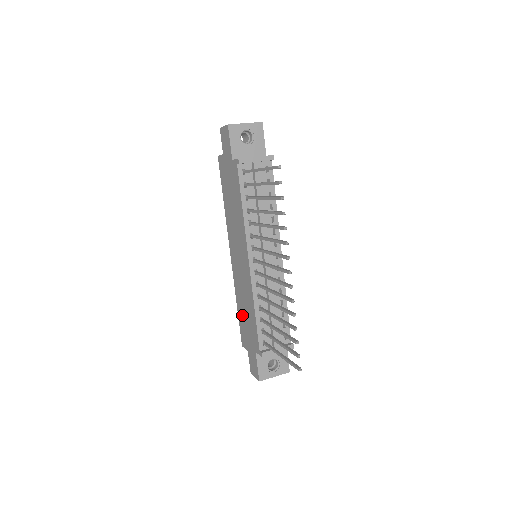
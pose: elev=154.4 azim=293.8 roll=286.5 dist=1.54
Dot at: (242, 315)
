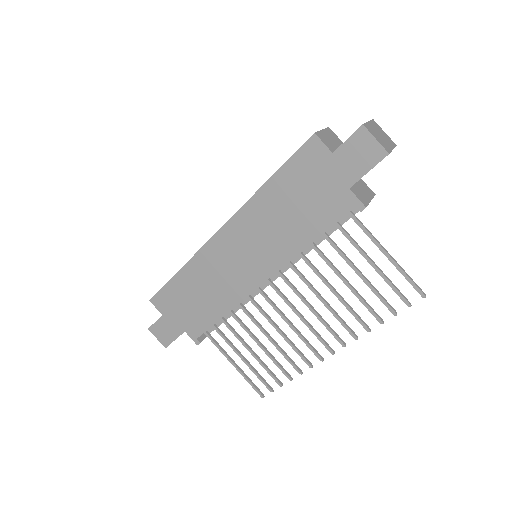
Dot at: (185, 289)
